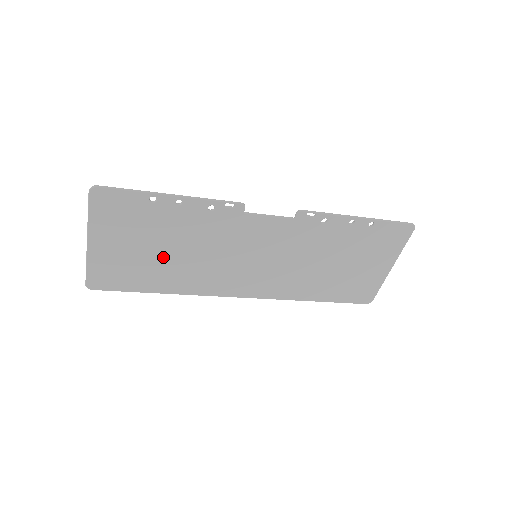
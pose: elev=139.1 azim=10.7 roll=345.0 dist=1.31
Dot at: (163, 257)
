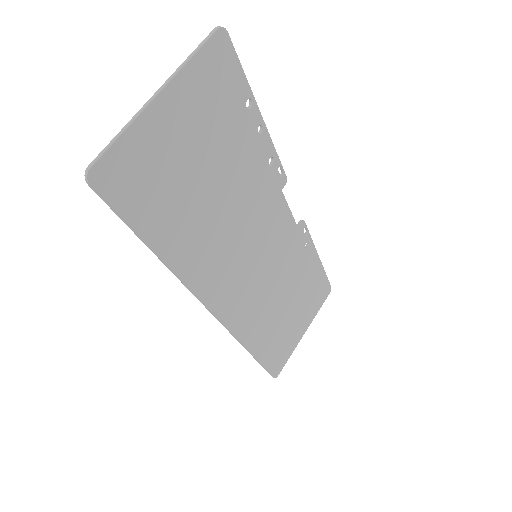
Dot at: (202, 193)
